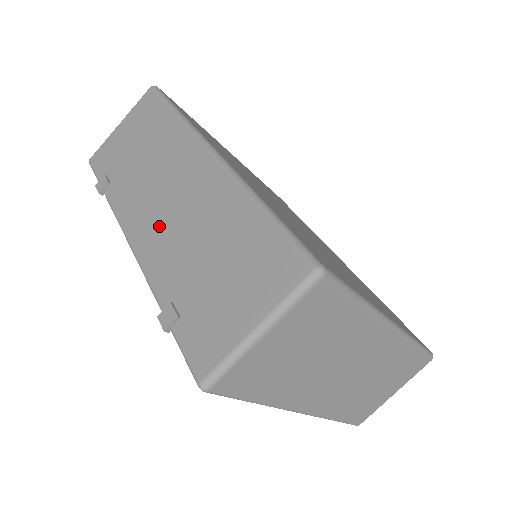
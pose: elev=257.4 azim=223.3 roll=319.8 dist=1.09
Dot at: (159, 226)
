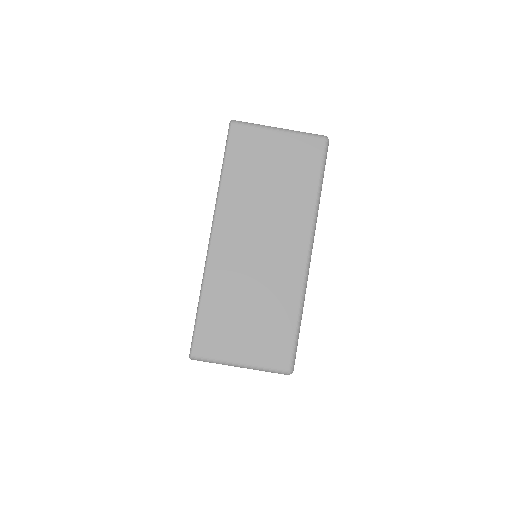
Dot at: occluded
